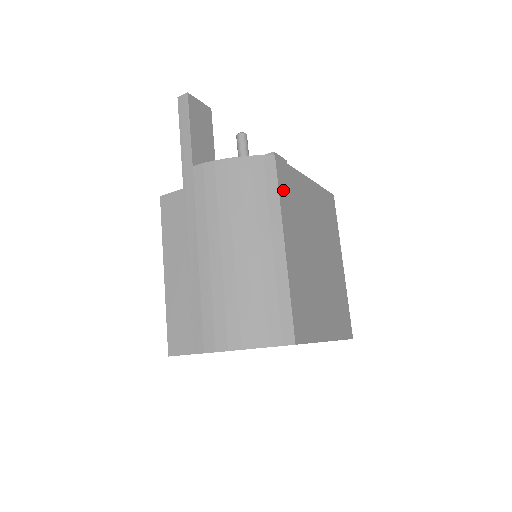
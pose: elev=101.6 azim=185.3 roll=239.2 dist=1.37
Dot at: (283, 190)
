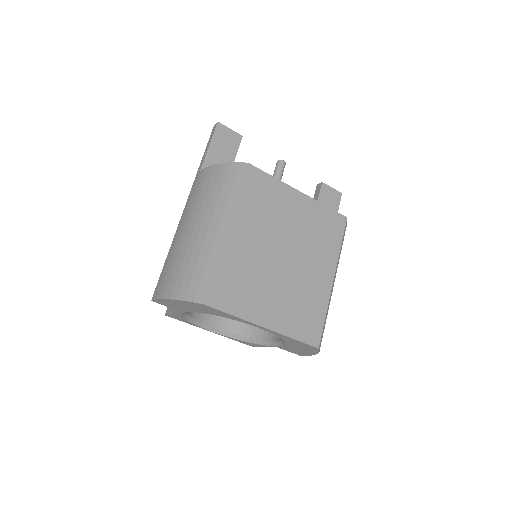
Dot at: (248, 190)
